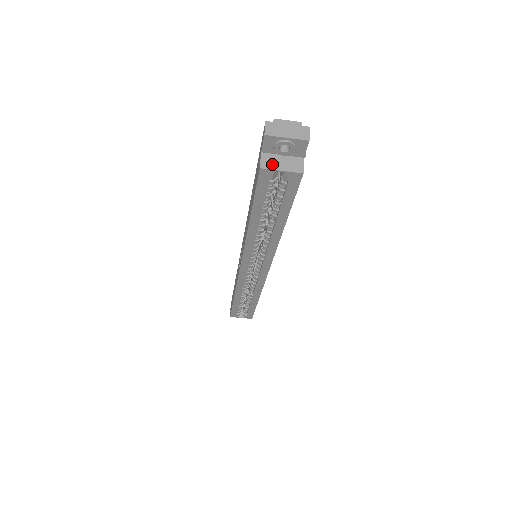
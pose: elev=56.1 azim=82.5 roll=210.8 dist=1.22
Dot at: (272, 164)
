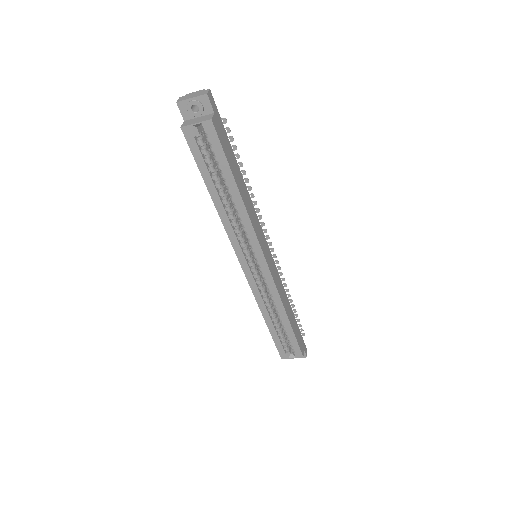
Dot at: (190, 123)
